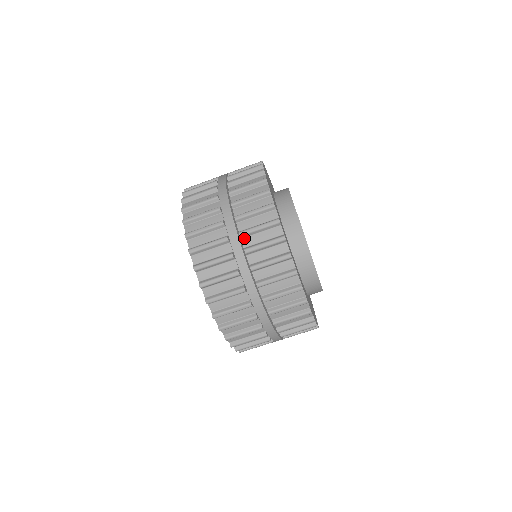
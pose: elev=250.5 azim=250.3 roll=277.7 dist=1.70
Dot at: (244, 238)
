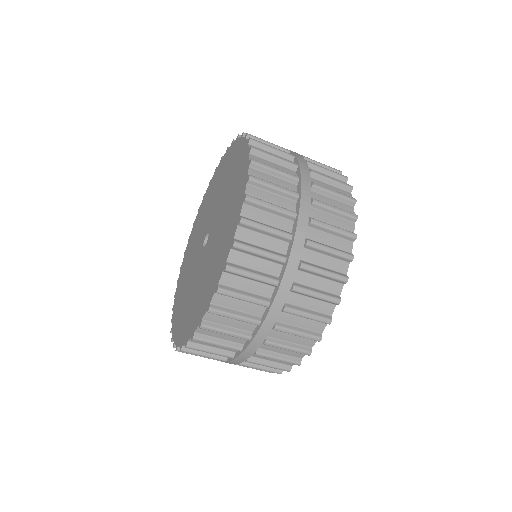
Dot at: occluded
